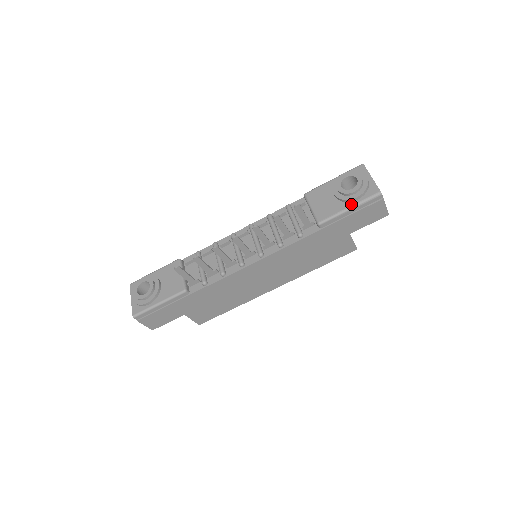
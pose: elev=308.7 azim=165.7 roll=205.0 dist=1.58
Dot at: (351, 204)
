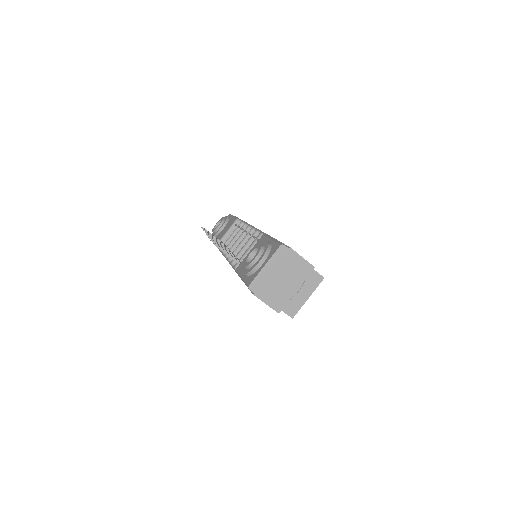
Dot at: (243, 275)
